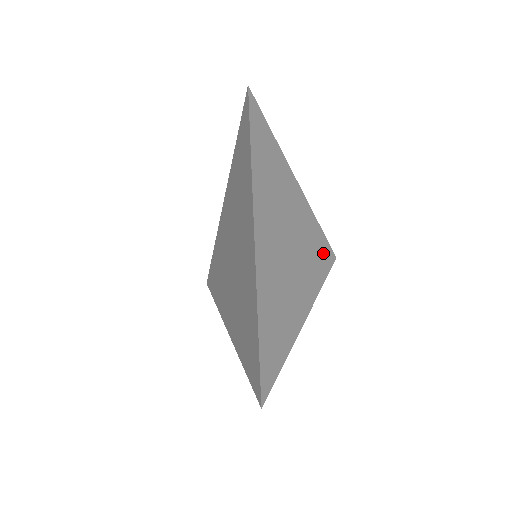
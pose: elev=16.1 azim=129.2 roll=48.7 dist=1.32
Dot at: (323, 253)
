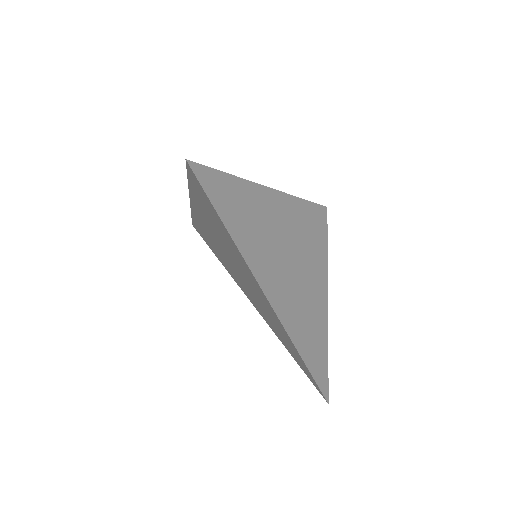
Dot at: (317, 223)
